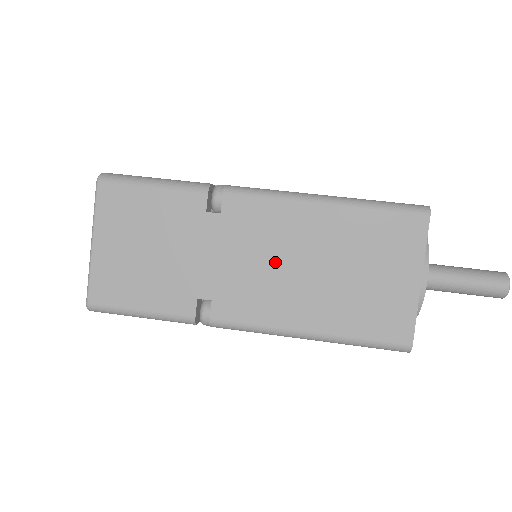
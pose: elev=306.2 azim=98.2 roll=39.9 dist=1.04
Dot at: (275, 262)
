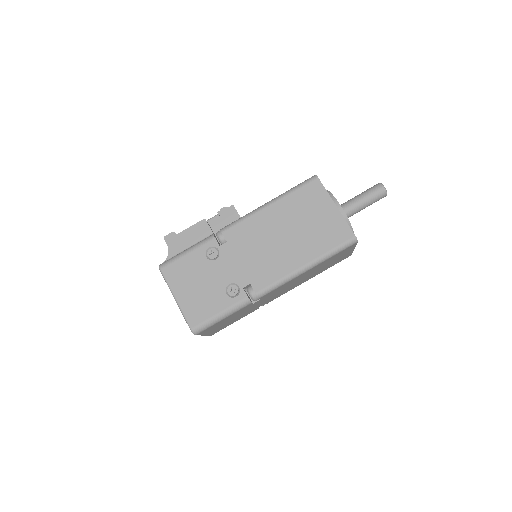
Dot at: (289, 286)
